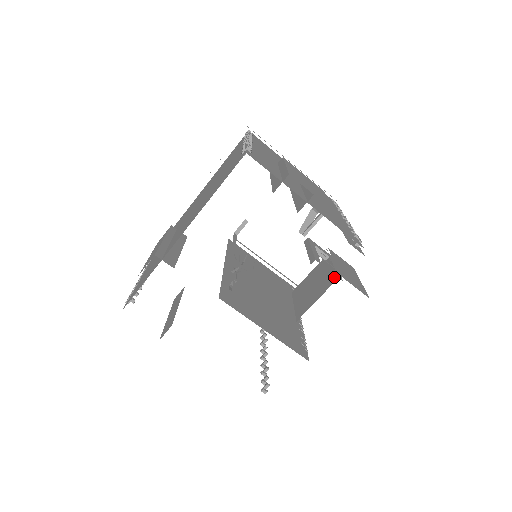
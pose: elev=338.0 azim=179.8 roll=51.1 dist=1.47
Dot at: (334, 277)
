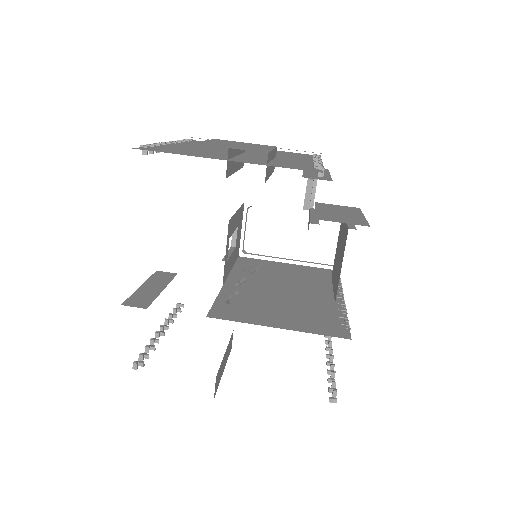
Dot at: (346, 231)
